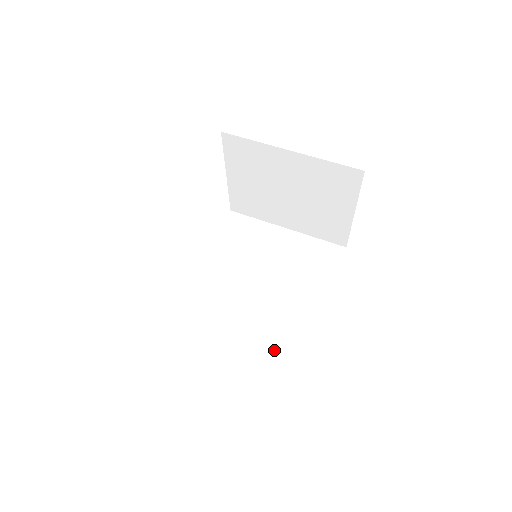
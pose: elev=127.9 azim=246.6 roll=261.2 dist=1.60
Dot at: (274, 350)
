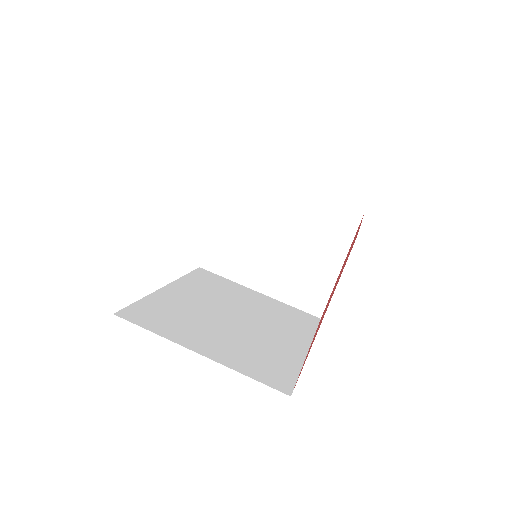
Dot at: (261, 363)
